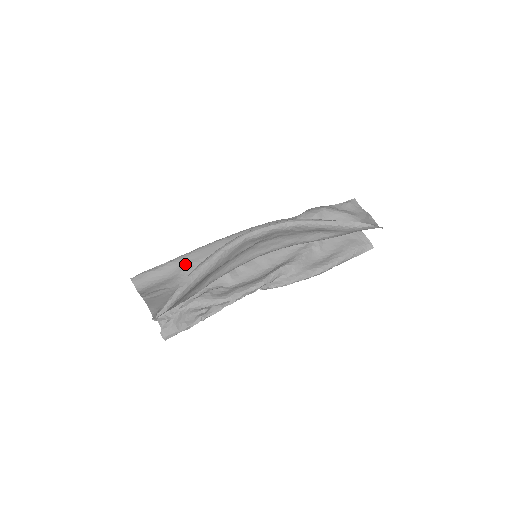
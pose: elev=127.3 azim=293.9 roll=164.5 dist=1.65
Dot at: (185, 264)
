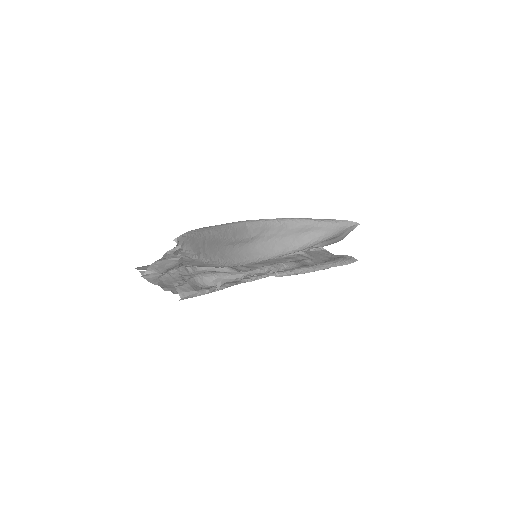
Dot at: occluded
